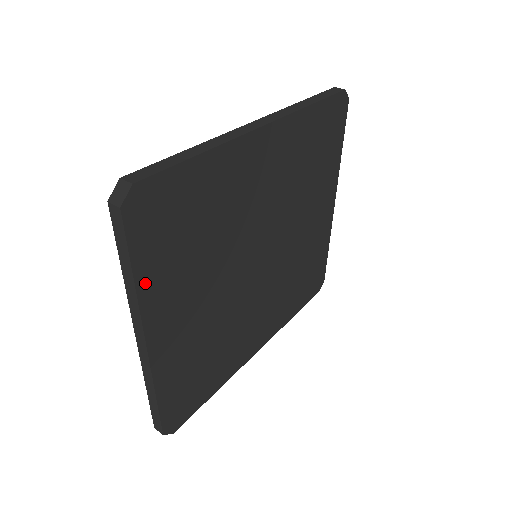
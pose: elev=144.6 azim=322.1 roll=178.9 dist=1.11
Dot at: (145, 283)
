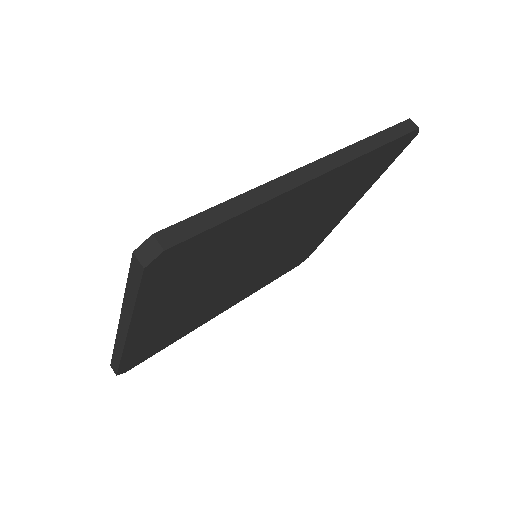
Dot at: (144, 305)
